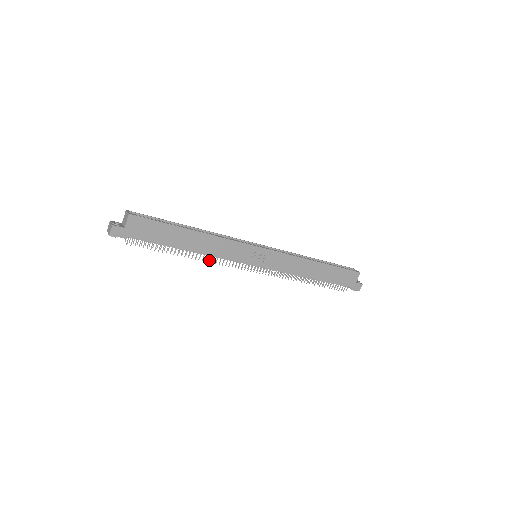
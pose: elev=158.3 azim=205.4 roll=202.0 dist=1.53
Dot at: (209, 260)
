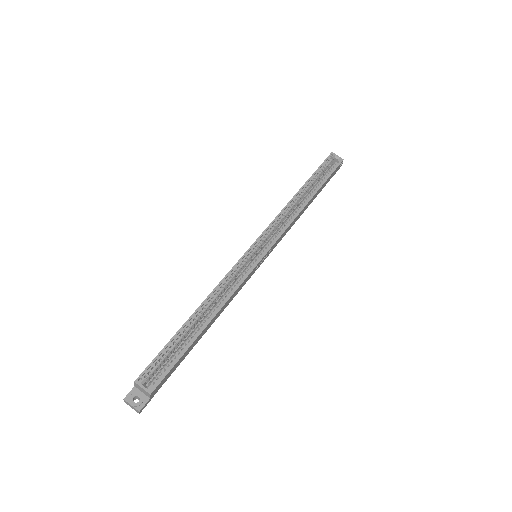
Dot at: occluded
